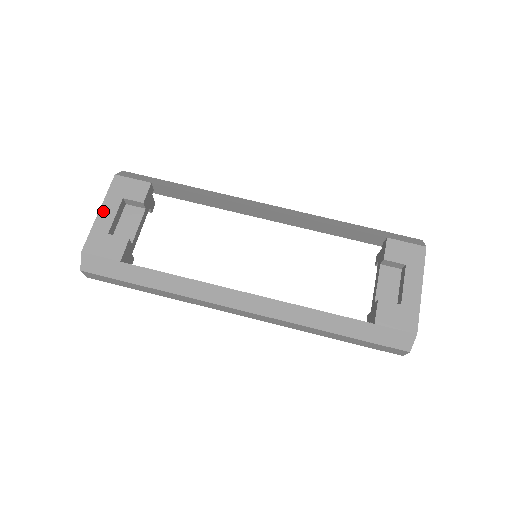
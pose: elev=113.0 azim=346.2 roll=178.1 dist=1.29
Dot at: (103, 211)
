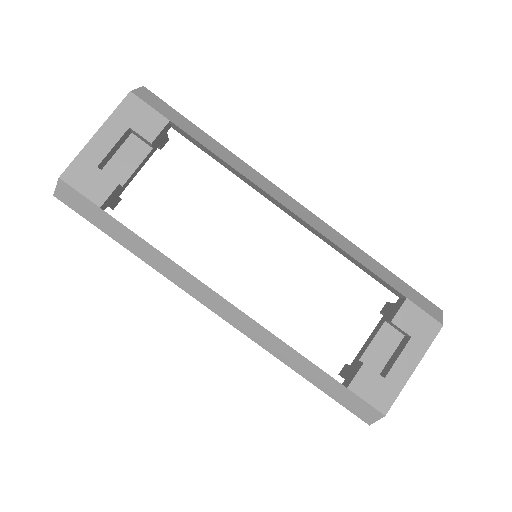
Dot at: (100, 135)
